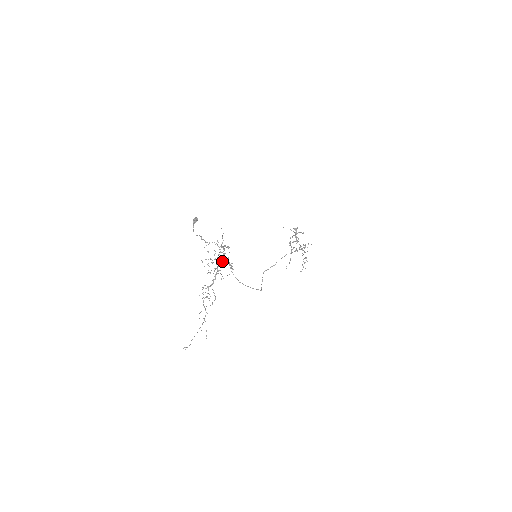
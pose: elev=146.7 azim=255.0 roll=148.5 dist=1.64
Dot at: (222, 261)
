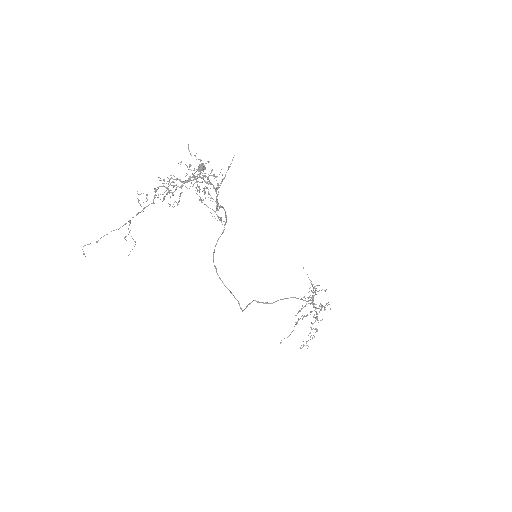
Dot at: occluded
